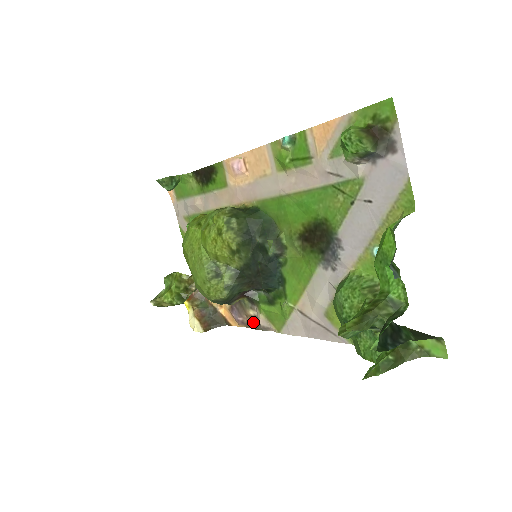
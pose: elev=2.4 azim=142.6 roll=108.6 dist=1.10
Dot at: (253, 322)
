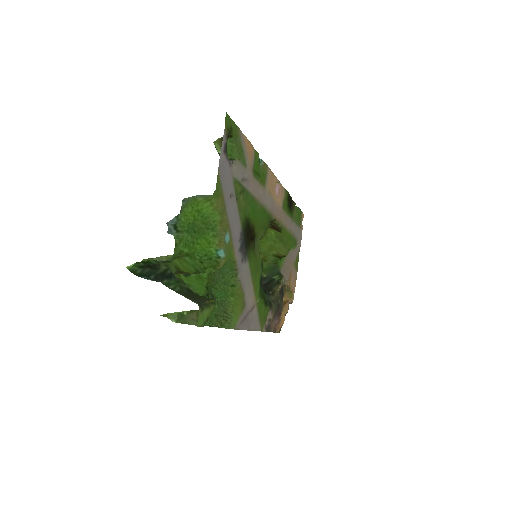
Dot at: (271, 325)
